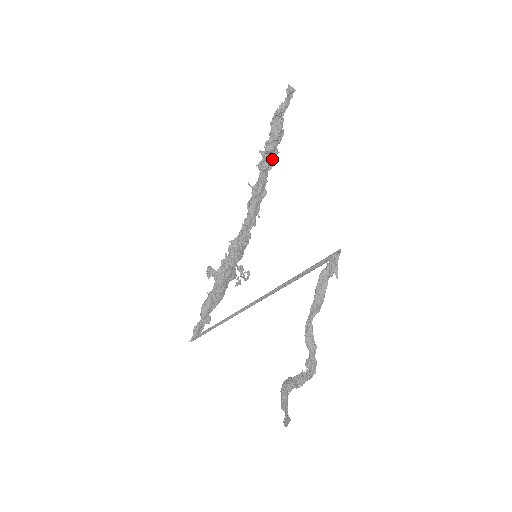
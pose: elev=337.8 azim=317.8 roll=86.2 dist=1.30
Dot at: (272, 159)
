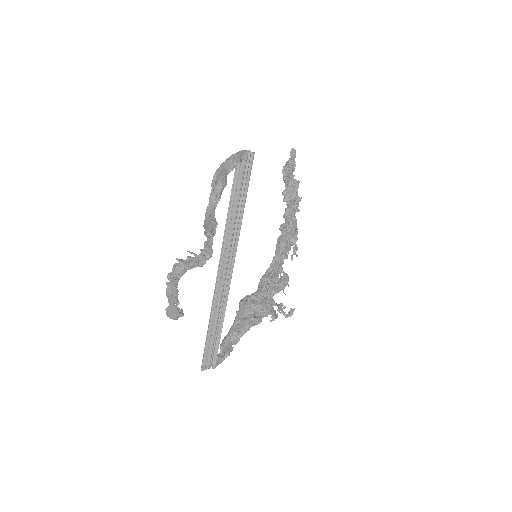
Dot at: (293, 203)
